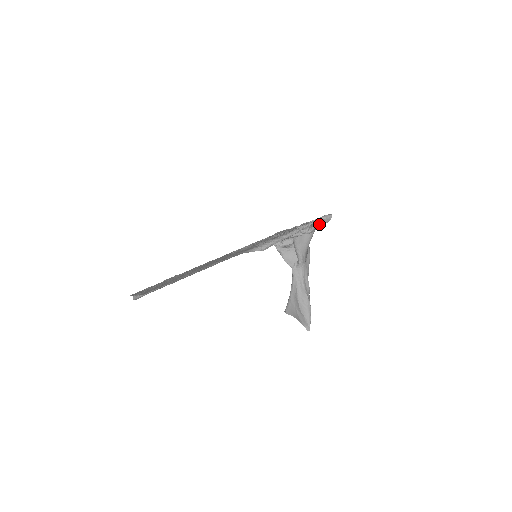
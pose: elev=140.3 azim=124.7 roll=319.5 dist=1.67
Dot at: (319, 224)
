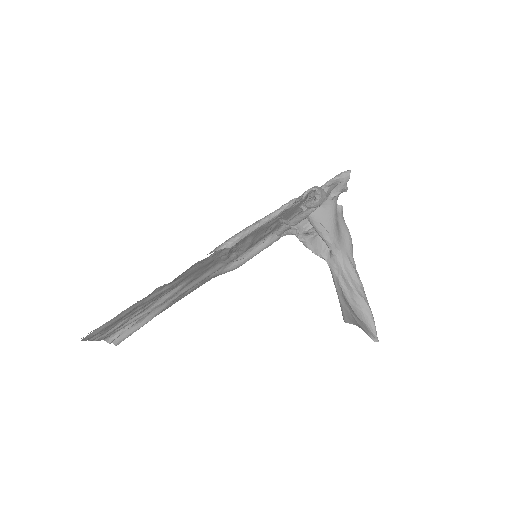
Dot at: (333, 188)
